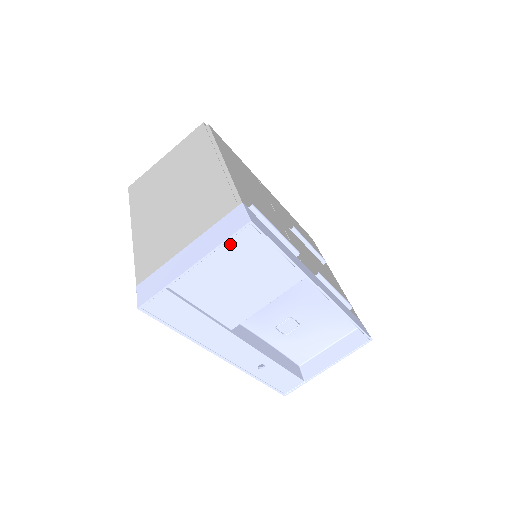
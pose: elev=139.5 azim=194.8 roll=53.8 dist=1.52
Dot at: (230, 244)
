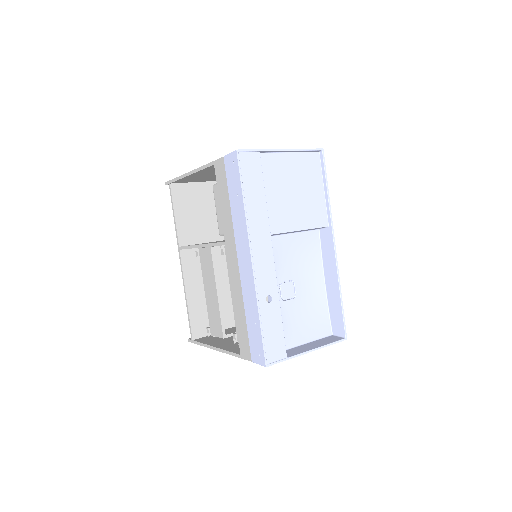
Dot at: (304, 158)
